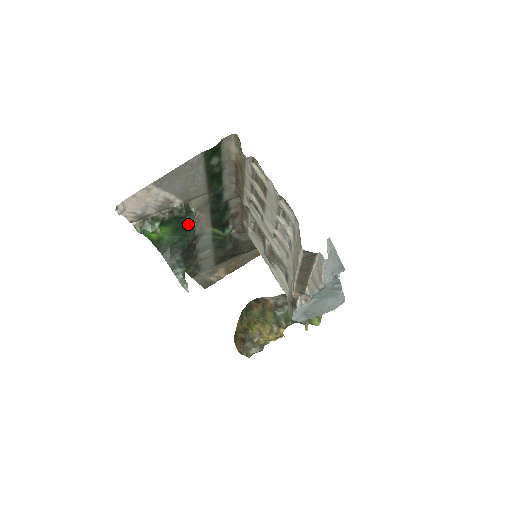
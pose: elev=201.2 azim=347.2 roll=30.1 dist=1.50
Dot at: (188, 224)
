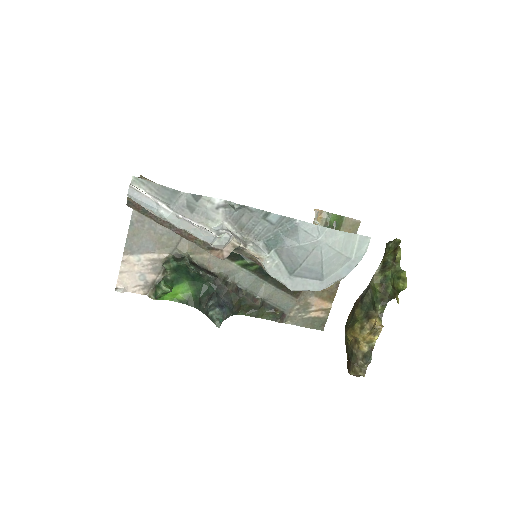
Dot at: (189, 269)
